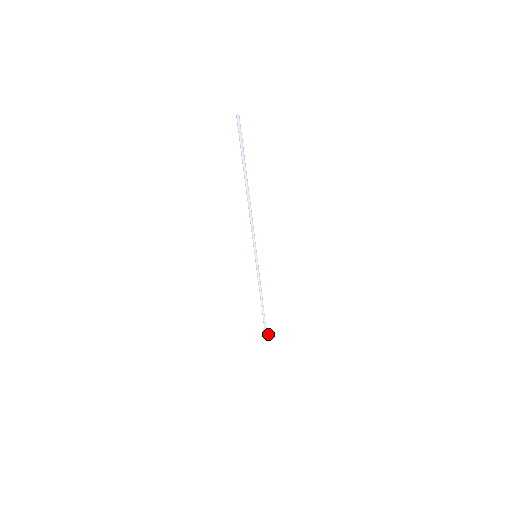
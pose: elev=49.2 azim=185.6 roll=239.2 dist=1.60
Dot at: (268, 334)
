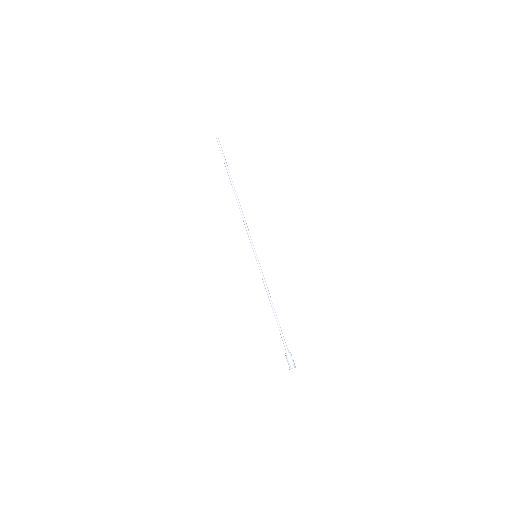
Dot at: (292, 359)
